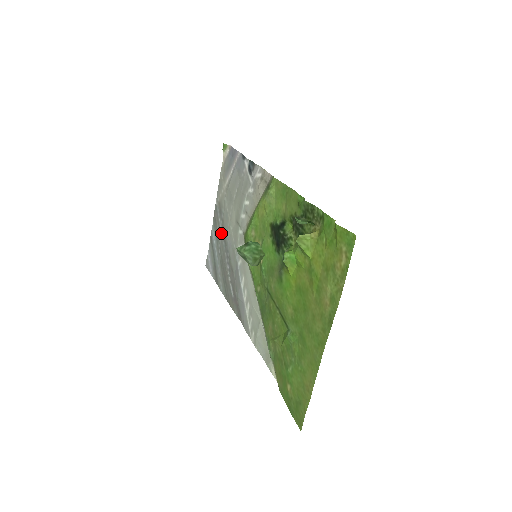
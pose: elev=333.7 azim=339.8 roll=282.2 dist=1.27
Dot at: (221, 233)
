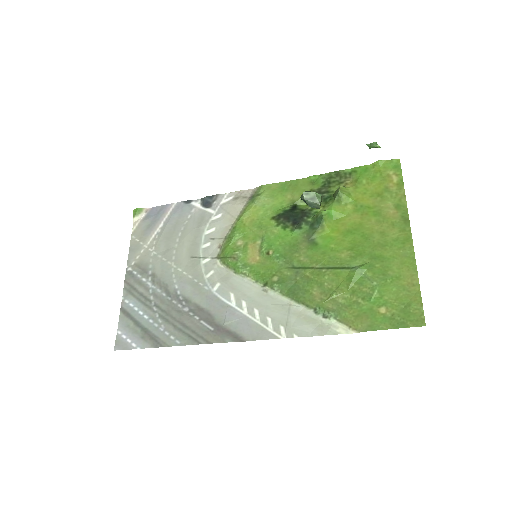
Dot at: (154, 289)
